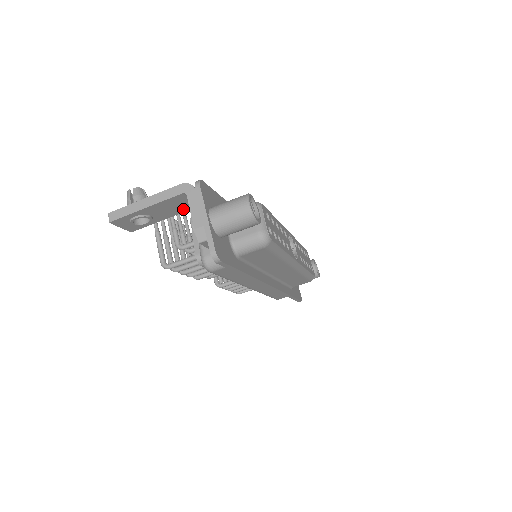
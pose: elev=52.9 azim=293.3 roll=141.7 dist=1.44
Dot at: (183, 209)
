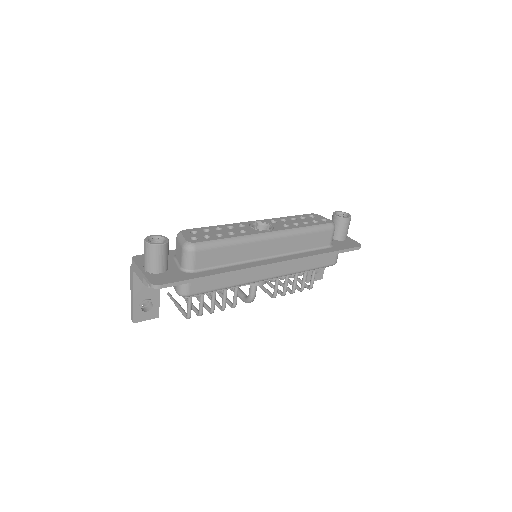
Dot at: occluded
